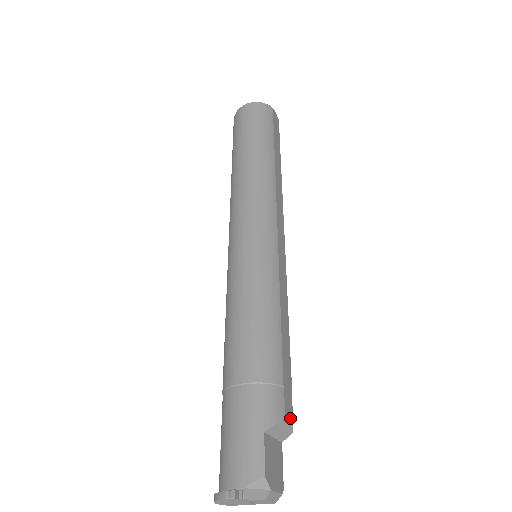
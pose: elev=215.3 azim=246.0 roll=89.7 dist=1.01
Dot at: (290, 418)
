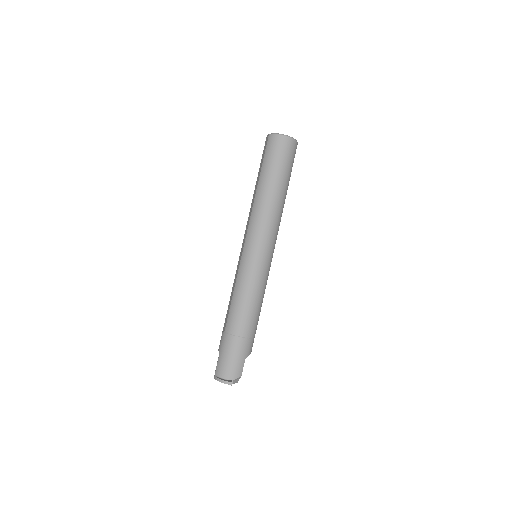
Dot at: occluded
